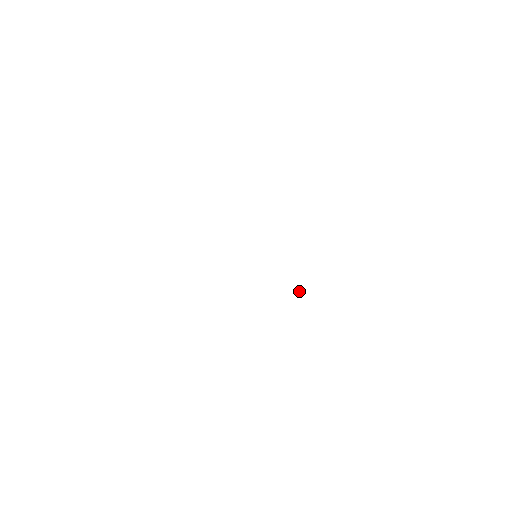
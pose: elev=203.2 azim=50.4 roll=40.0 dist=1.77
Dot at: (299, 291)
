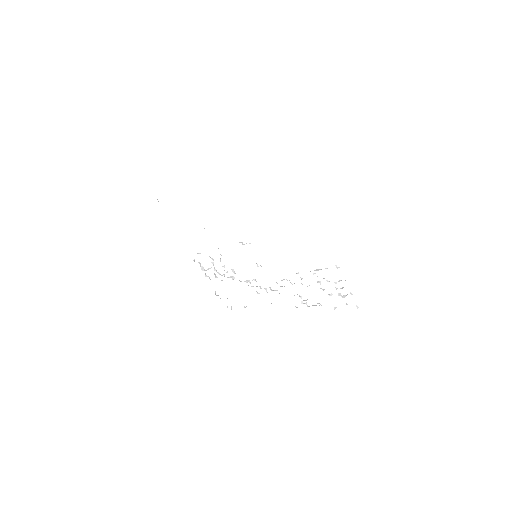
Dot at: occluded
